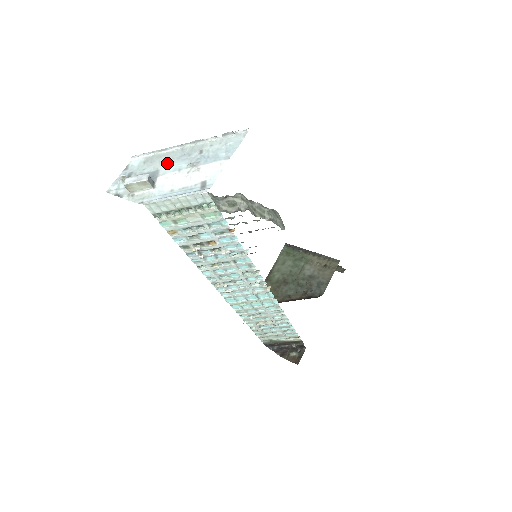
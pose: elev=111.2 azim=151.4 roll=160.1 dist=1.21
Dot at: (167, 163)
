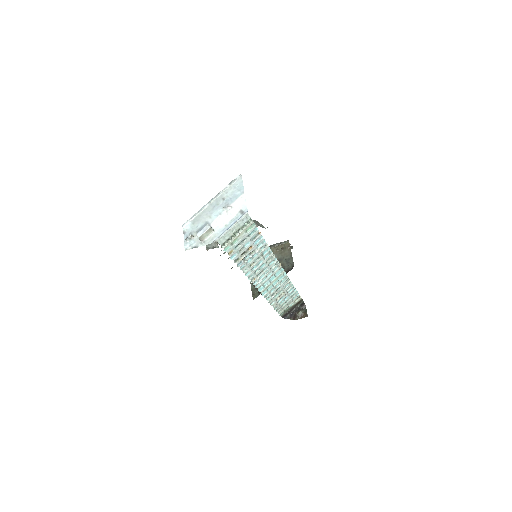
Dot at: (208, 216)
